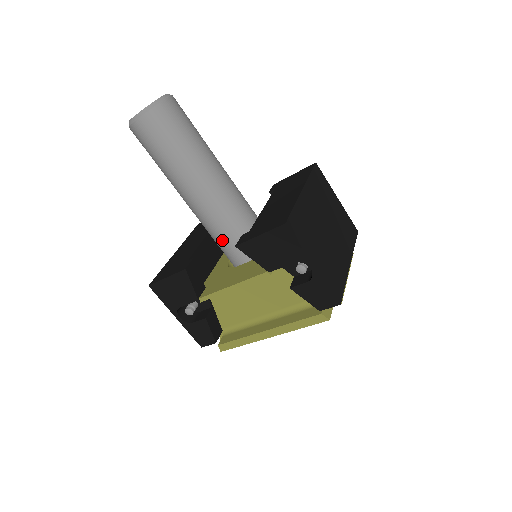
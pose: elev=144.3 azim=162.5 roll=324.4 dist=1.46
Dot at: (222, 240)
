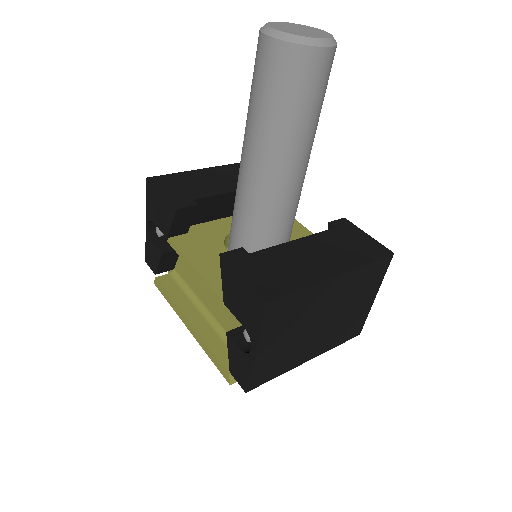
Dot at: (236, 219)
